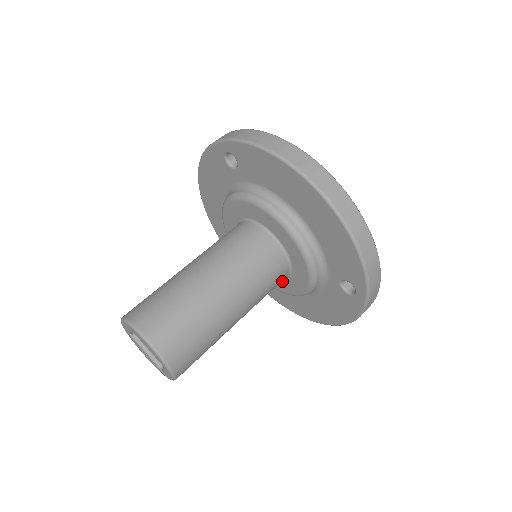
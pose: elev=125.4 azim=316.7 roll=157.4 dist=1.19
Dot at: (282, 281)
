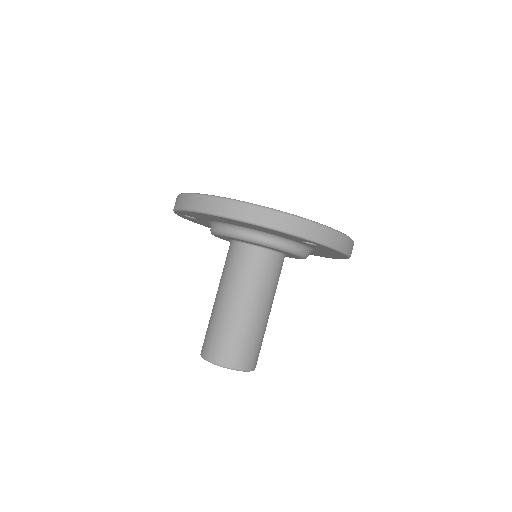
Dot at: occluded
